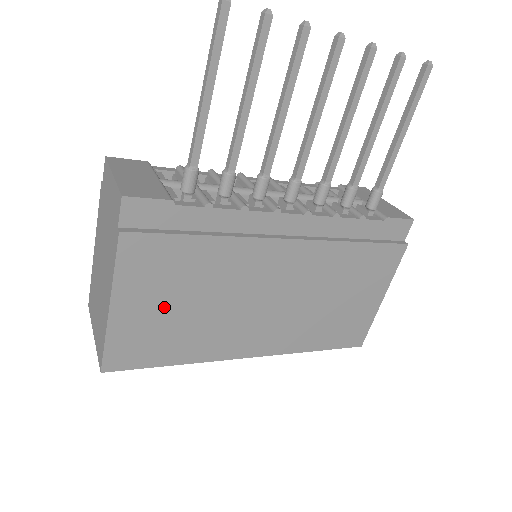
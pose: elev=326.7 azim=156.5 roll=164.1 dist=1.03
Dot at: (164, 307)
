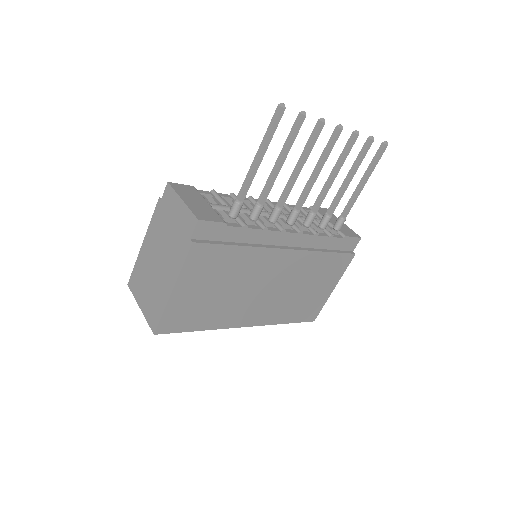
Dot at: (204, 291)
